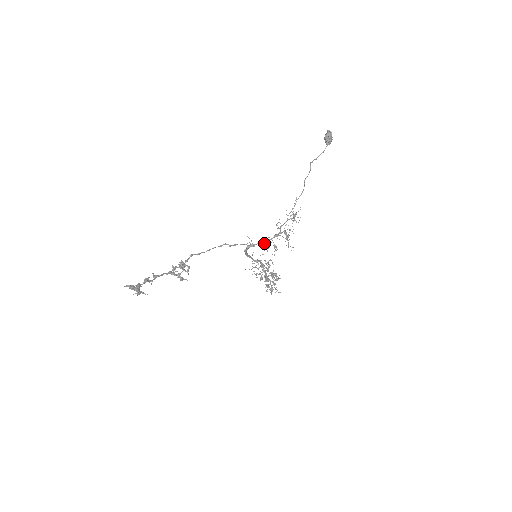
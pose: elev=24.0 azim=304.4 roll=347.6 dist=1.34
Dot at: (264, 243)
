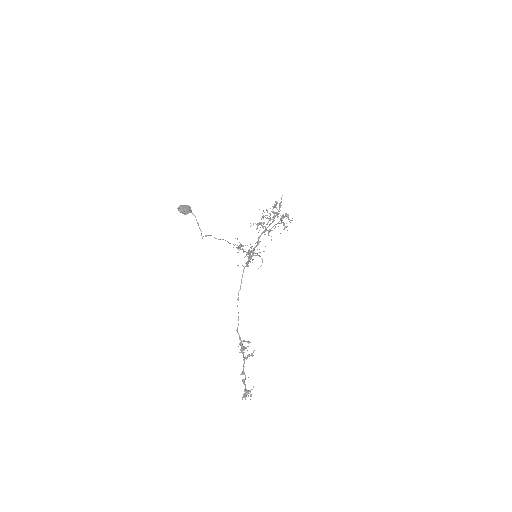
Dot at: occluded
